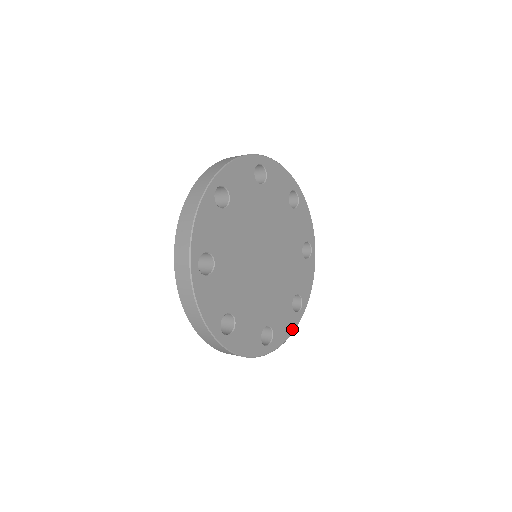
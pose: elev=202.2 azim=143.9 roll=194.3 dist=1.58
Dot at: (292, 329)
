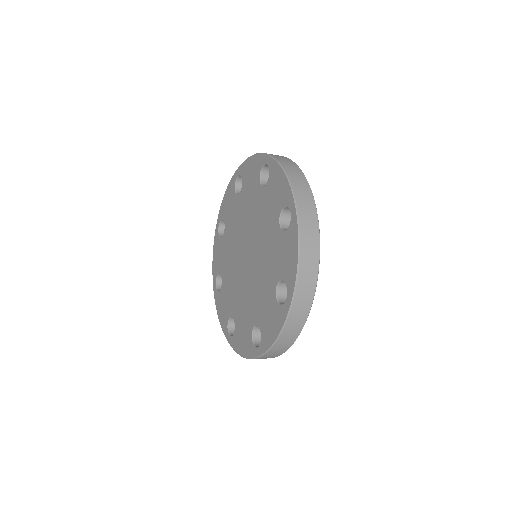
Dot at: occluded
